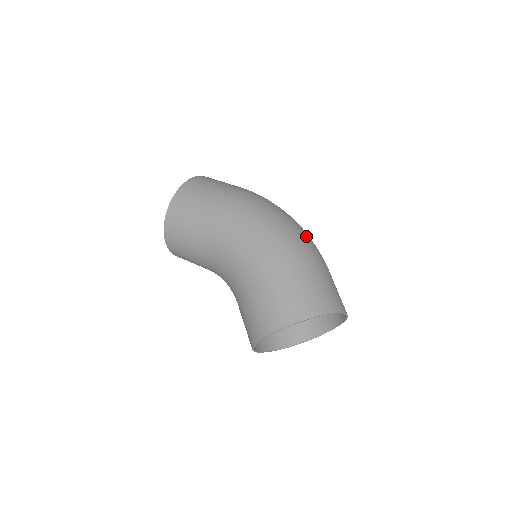
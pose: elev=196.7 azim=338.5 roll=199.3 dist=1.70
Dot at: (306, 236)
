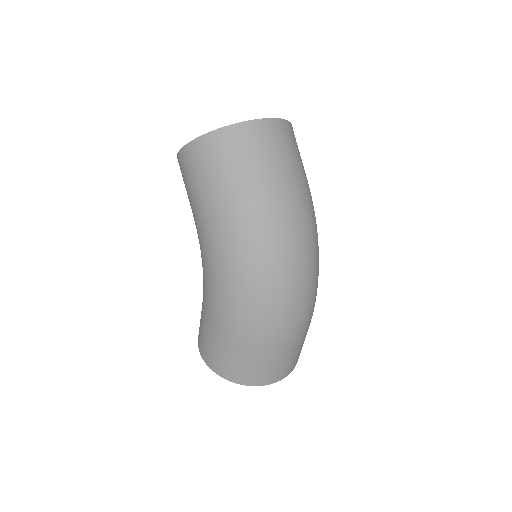
Dot at: (281, 313)
